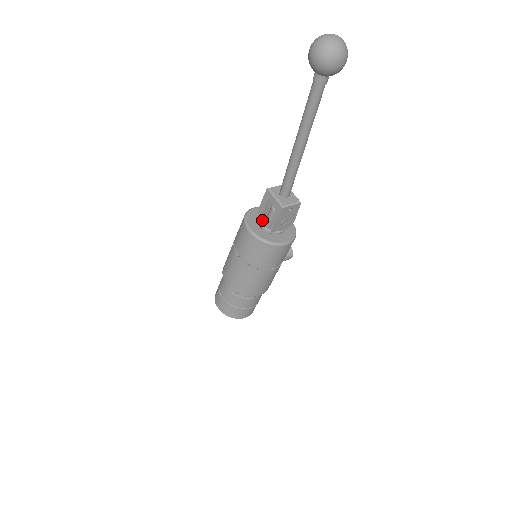
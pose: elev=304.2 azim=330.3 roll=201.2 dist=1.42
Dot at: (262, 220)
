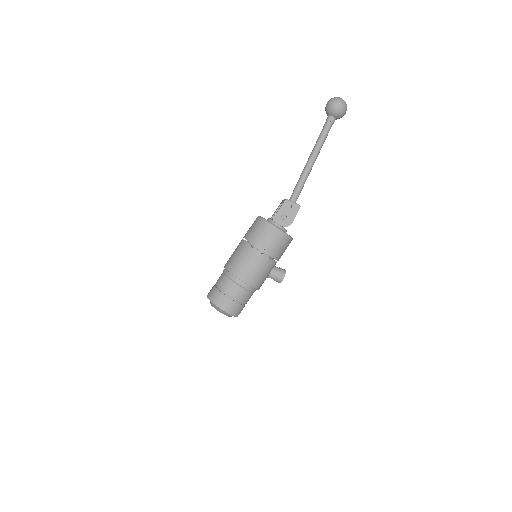
Dot at: occluded
